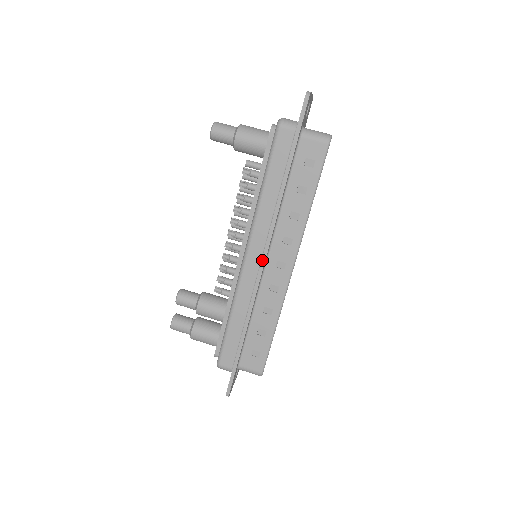
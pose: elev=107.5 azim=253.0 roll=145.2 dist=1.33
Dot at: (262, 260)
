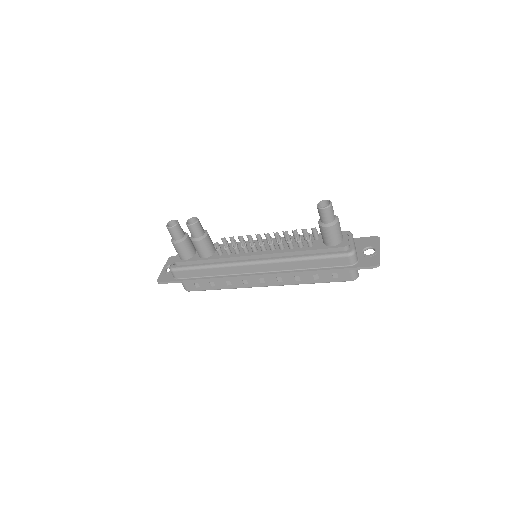
Dot at: (258, 275)
